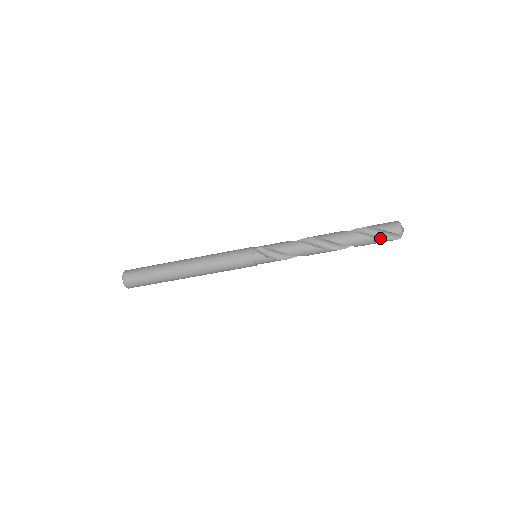
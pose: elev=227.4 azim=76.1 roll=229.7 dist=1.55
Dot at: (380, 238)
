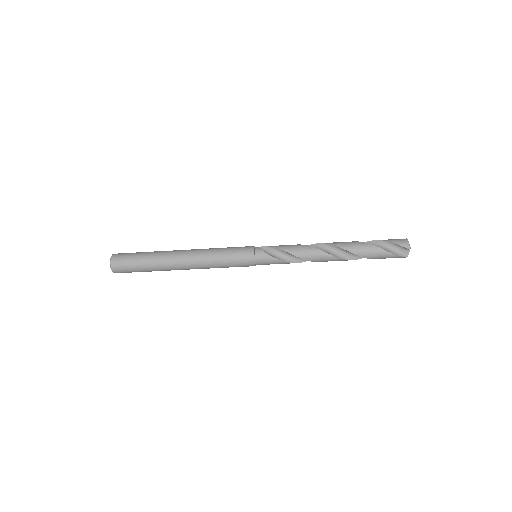
Dot at: (386, 250)
